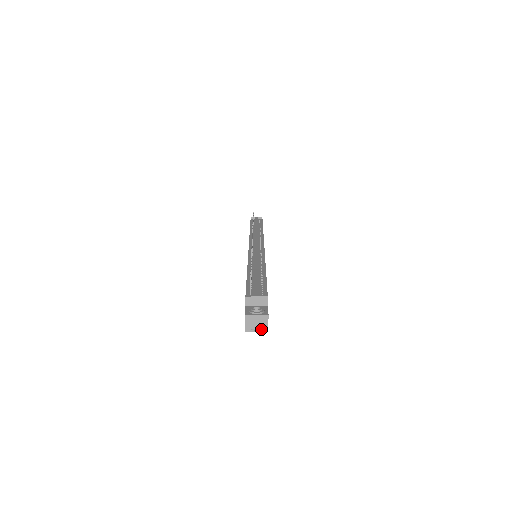
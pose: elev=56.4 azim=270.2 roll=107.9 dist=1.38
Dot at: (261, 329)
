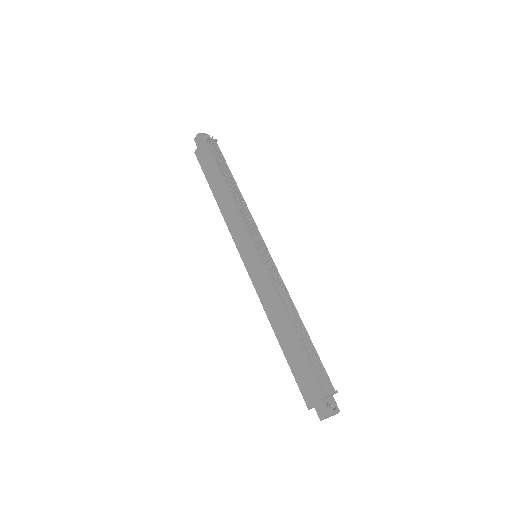
Dot at: occluded
